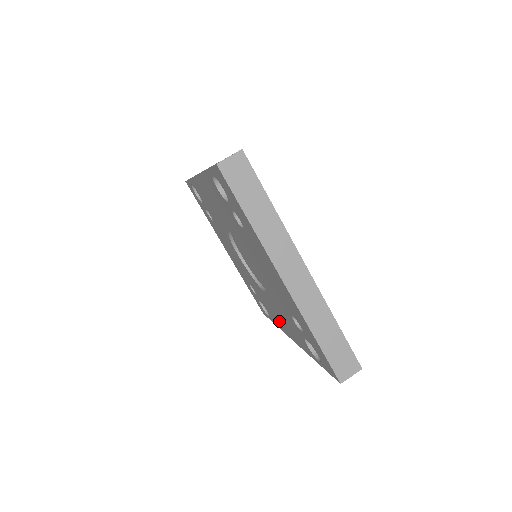
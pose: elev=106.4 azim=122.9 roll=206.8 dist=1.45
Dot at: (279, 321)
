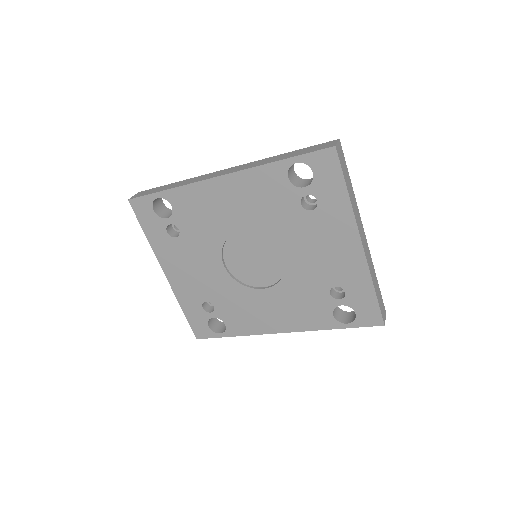
Dot at: (264, 320)
